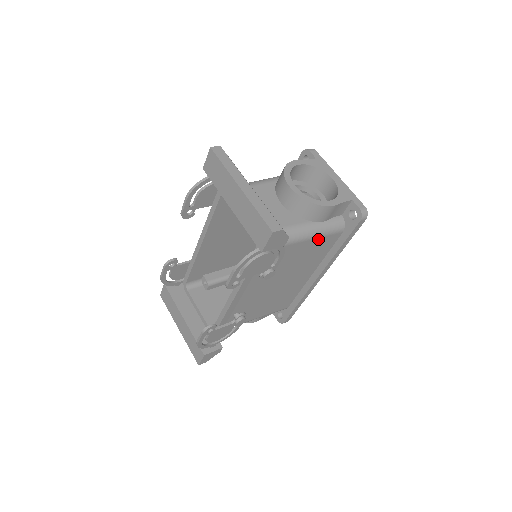
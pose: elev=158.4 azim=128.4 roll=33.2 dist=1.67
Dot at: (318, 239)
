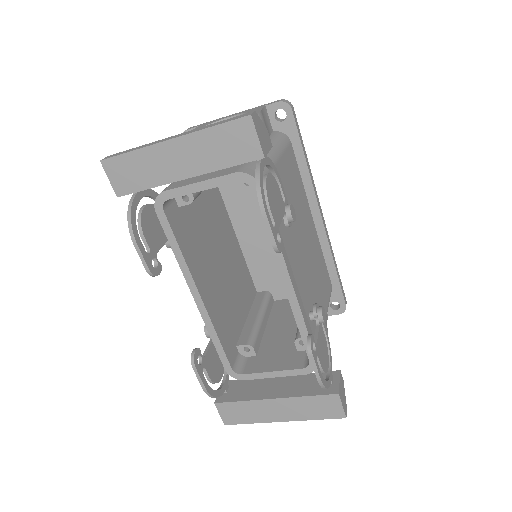
Dot at: (283, 157)
